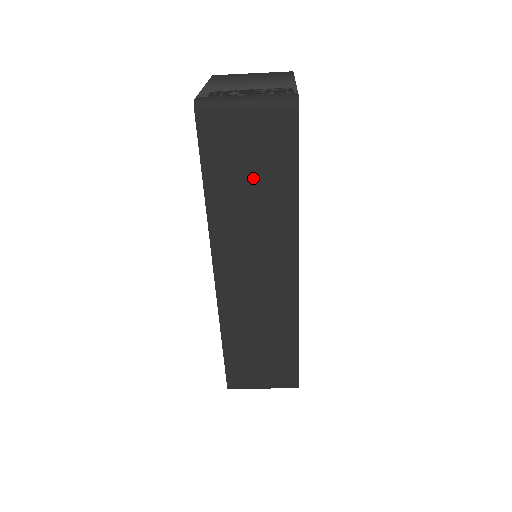
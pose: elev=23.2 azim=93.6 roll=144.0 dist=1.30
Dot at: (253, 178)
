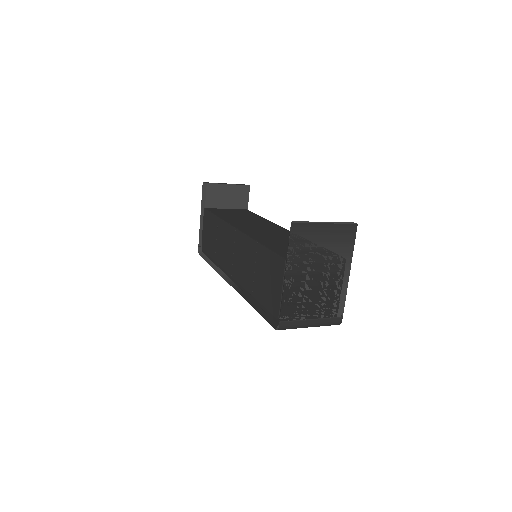
Dot at: occluded
